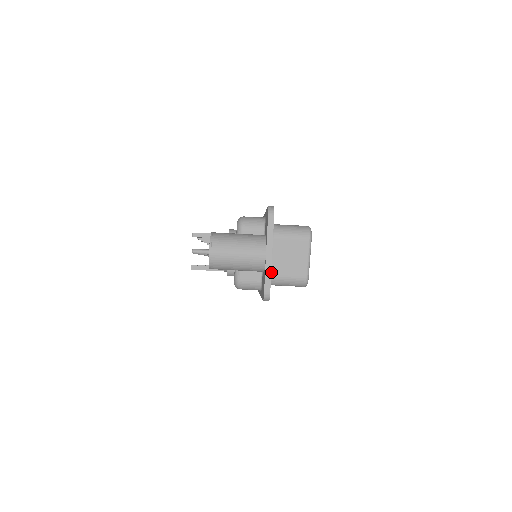
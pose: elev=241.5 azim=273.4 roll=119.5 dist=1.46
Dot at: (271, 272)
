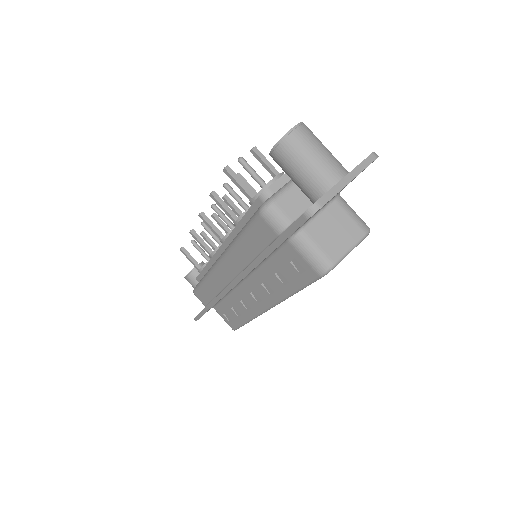
Dot at: (307, 227)
